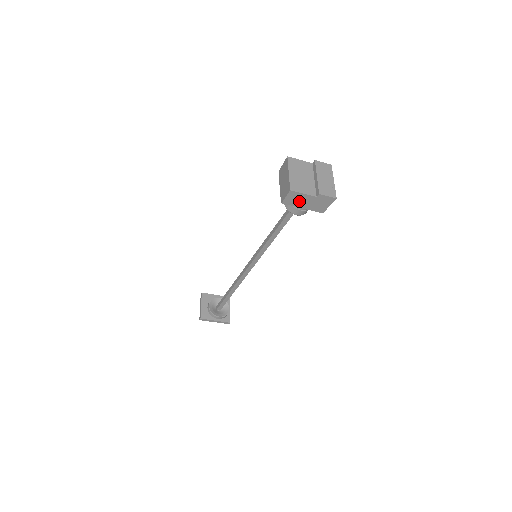
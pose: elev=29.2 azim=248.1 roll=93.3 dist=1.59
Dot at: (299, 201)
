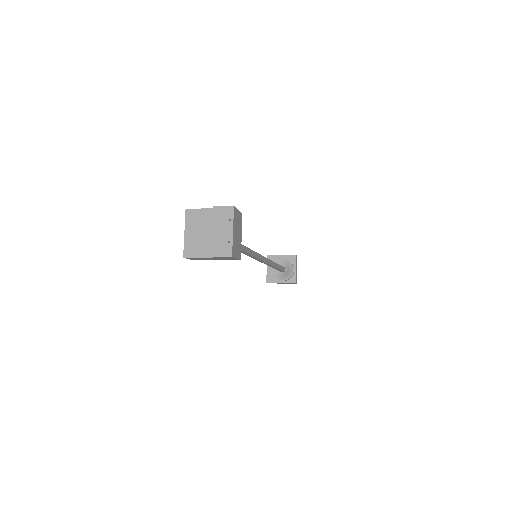
Dot at: (204, 259)
